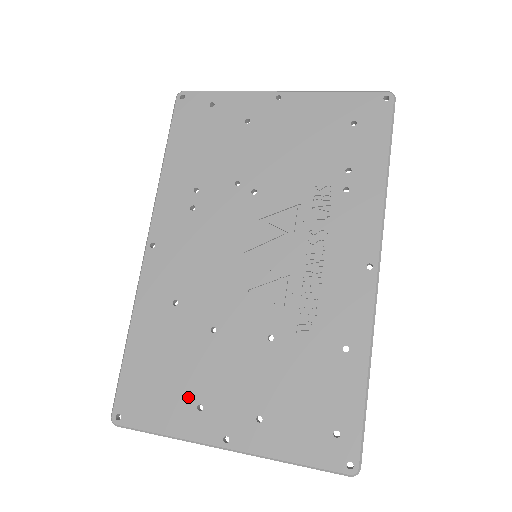
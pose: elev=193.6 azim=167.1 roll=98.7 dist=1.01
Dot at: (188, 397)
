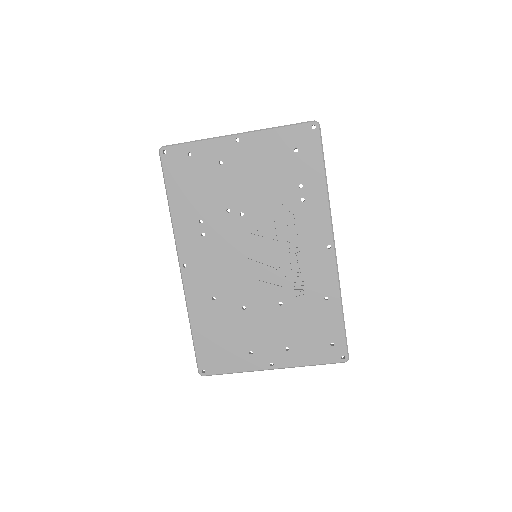
Dot at: (242, 349)
